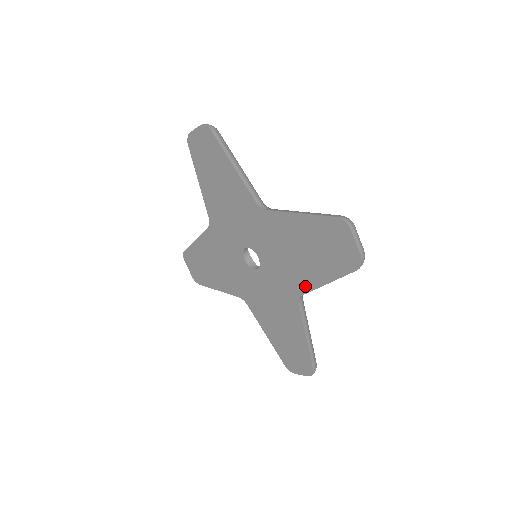
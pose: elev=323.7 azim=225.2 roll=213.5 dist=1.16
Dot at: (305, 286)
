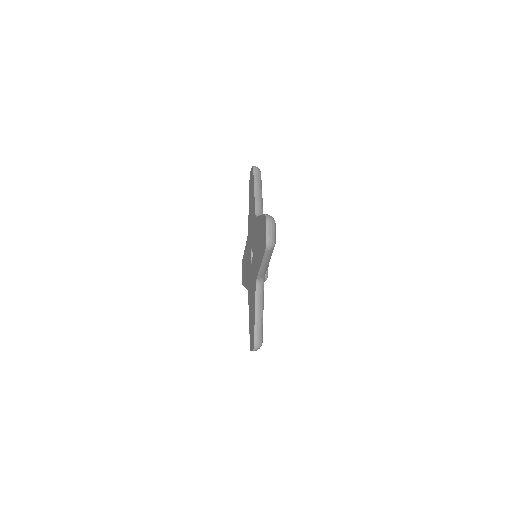
Dot at: (257, 270)
